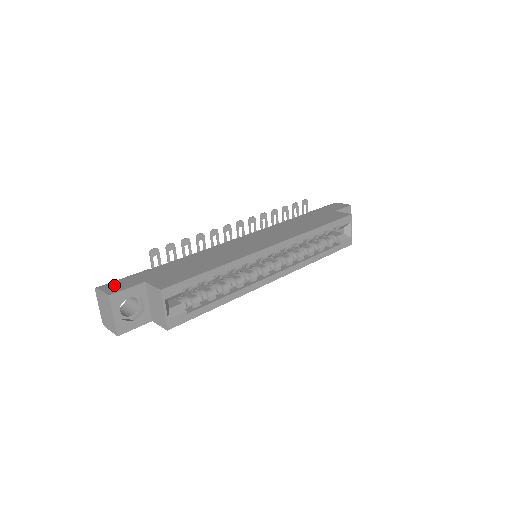
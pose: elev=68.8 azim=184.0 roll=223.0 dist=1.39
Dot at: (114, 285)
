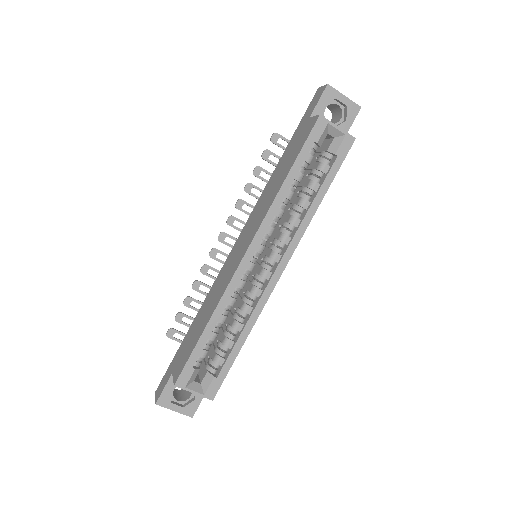
Dot at: (160, 385)
